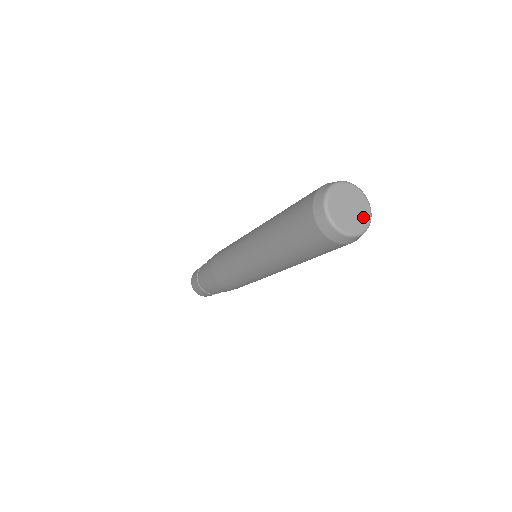
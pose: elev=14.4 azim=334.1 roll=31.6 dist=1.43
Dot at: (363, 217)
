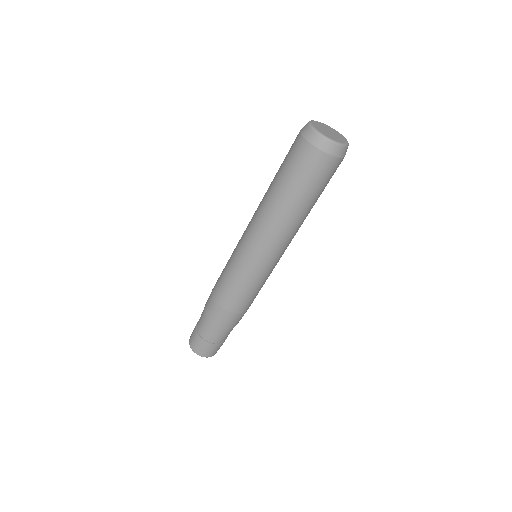
Dot at: (341, 138)
